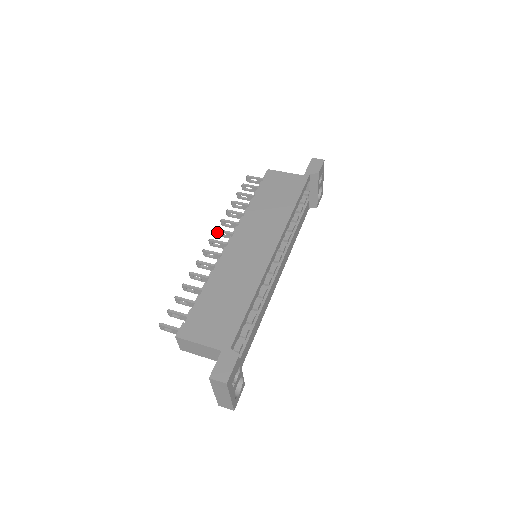
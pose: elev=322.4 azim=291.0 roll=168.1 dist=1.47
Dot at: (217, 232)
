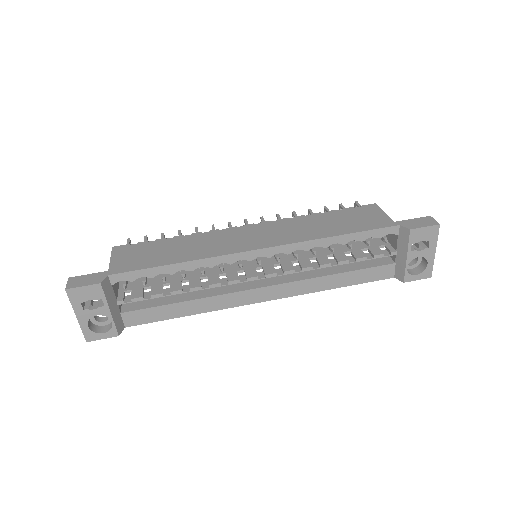
Dot at: (261, 220)
